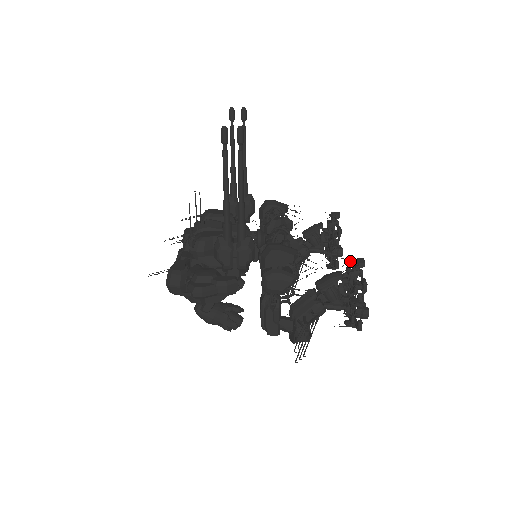
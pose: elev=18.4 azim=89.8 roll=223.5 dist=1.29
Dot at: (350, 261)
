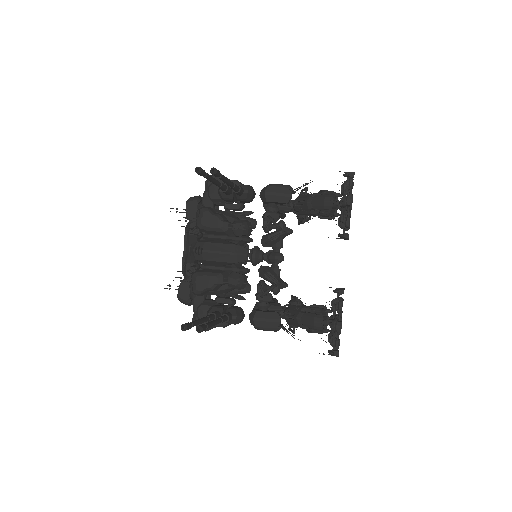
Dot at: occluded
